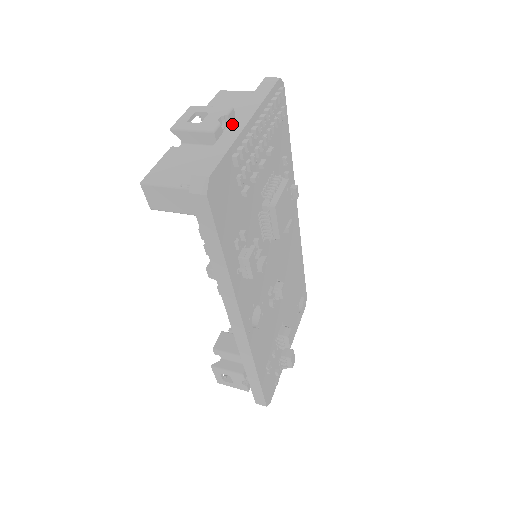
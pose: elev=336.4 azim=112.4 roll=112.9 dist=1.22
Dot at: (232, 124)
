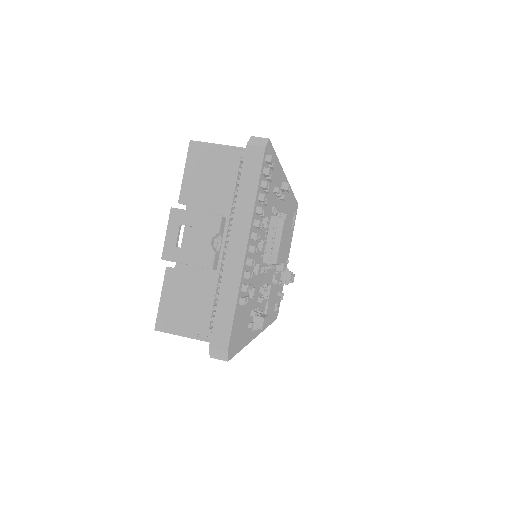
Dot at: (229, 256)
